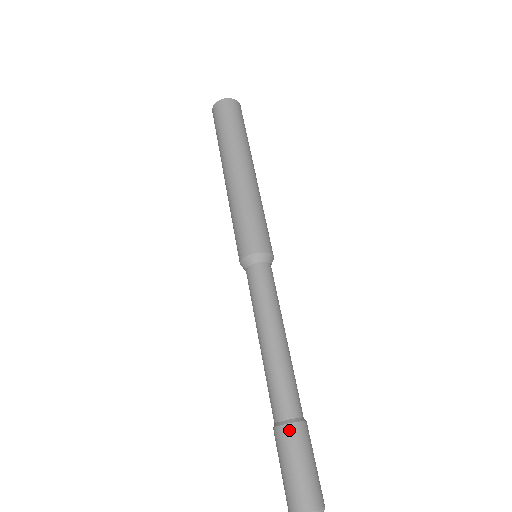
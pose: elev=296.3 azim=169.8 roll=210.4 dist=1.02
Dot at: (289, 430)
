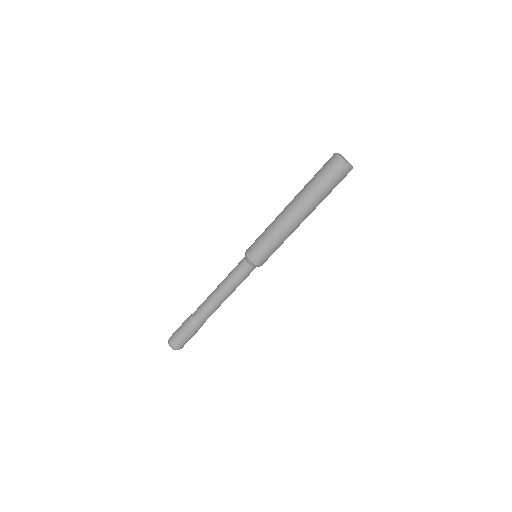
Dot at: (192, 326)
